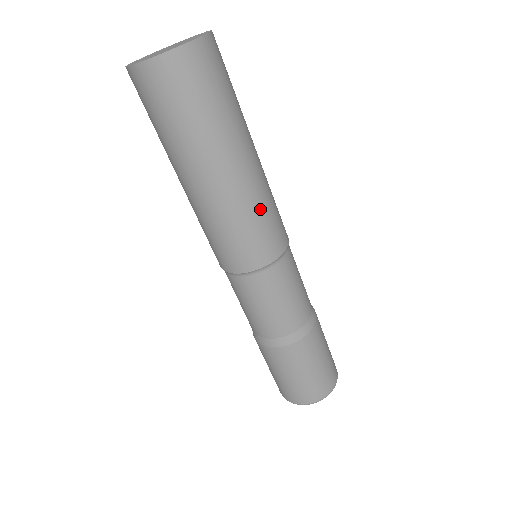
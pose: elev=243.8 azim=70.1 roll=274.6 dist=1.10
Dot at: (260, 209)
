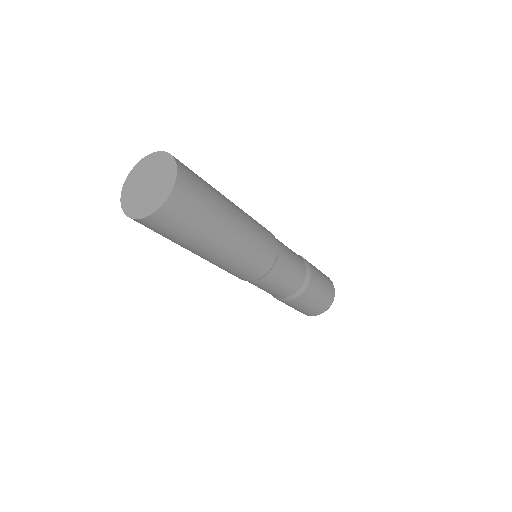
Dot at: (254, 221)
